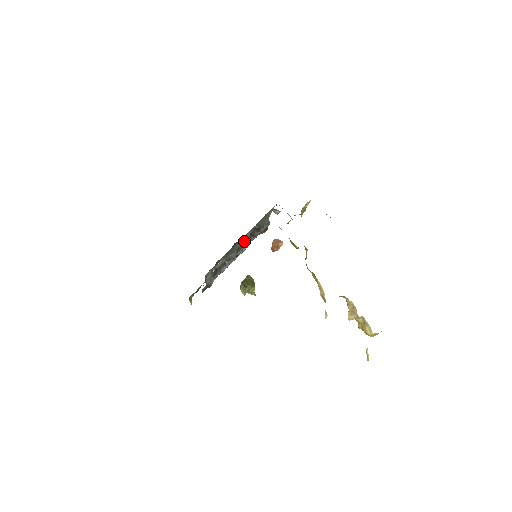
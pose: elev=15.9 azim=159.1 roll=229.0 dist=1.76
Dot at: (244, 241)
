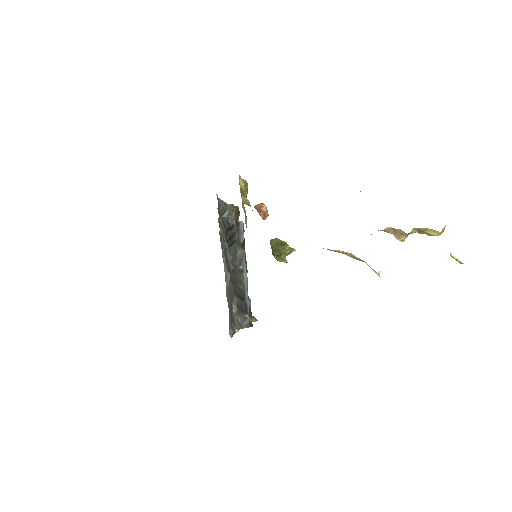
Dot at: occluded
